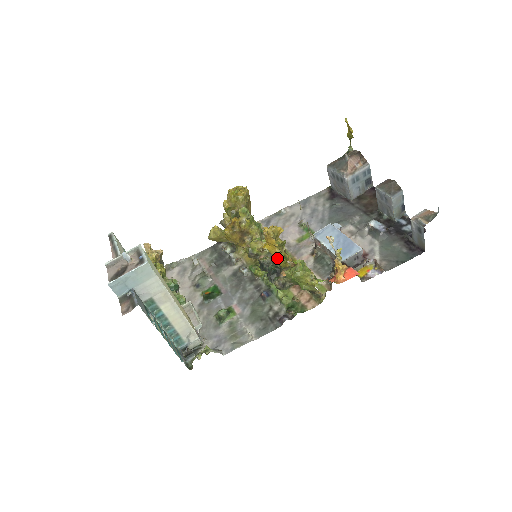
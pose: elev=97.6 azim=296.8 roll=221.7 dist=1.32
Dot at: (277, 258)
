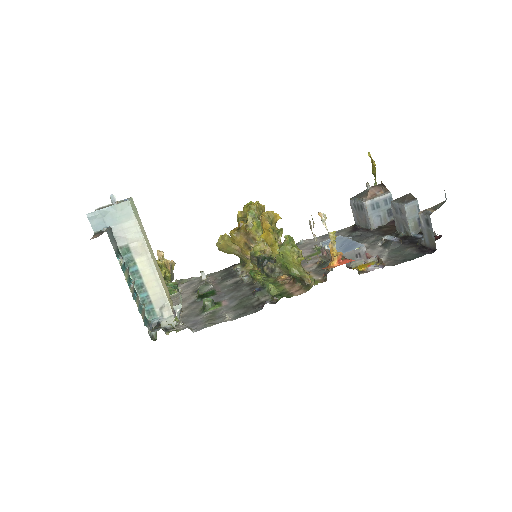
Dot at: (272, 248)
